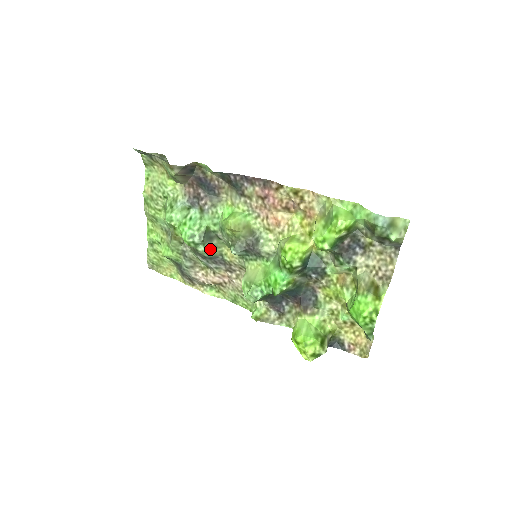
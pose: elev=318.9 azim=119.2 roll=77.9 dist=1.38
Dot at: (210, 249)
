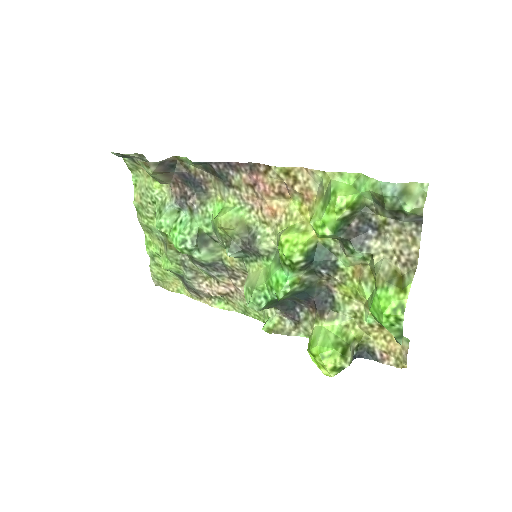
Dot at: (207, 254)
